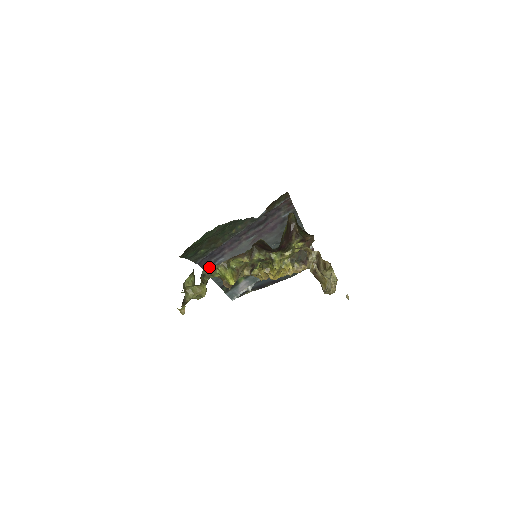
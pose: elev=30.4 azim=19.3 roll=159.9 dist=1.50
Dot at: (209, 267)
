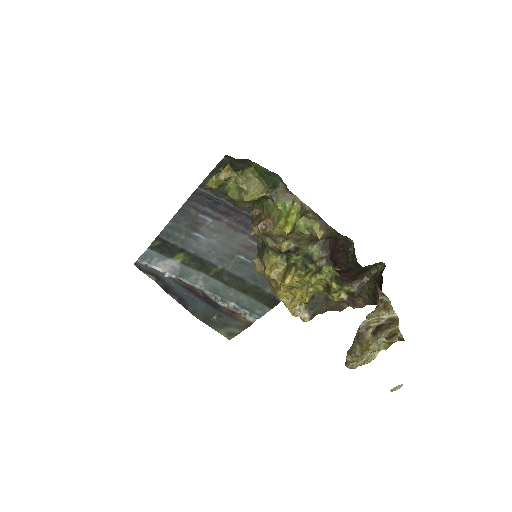
Dot at: (191, 208)
